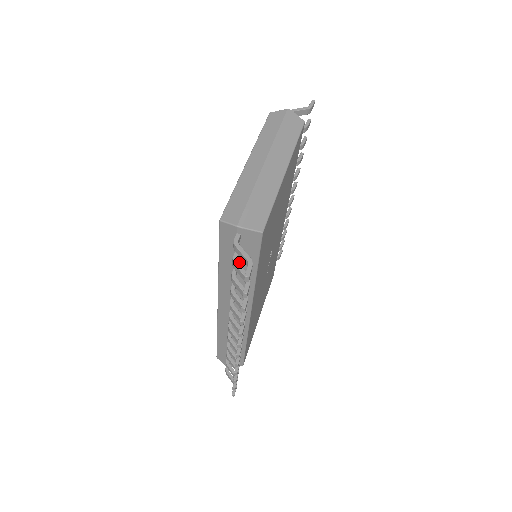
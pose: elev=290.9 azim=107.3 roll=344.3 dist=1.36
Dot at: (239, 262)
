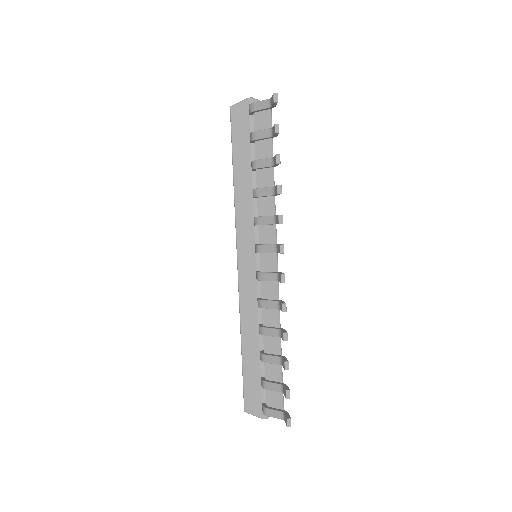
Dot at: (255, 152)
